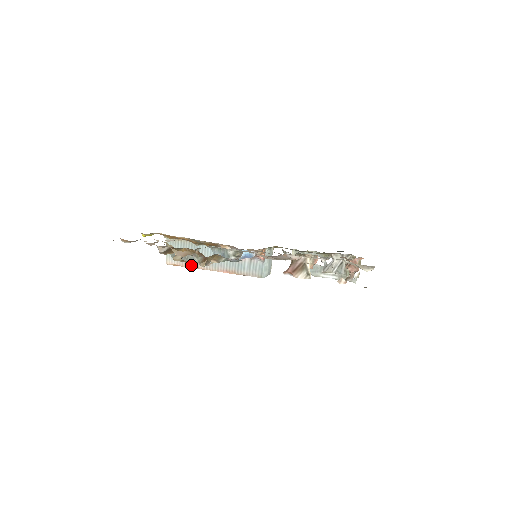
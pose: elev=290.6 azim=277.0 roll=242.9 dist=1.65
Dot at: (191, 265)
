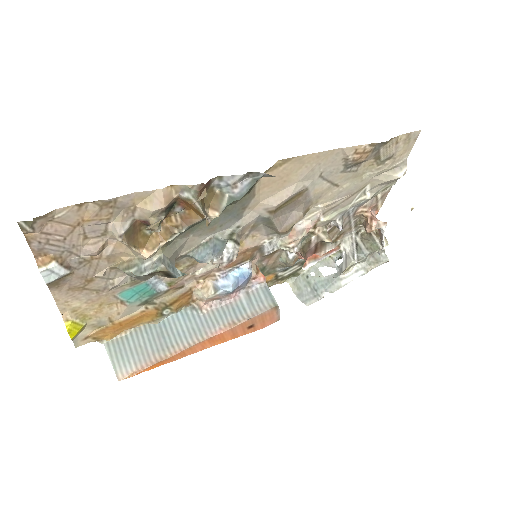
Dot at: (161, 356)
